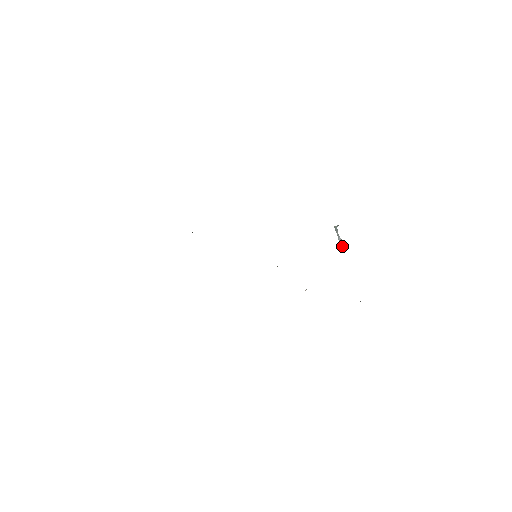
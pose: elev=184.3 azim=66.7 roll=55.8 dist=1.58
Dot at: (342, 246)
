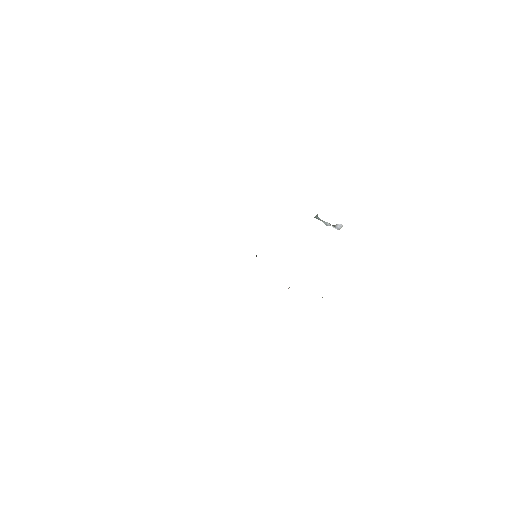
Dot at: (335, 228)
